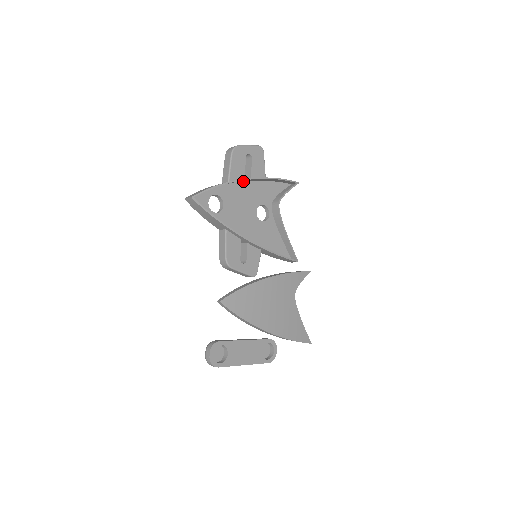
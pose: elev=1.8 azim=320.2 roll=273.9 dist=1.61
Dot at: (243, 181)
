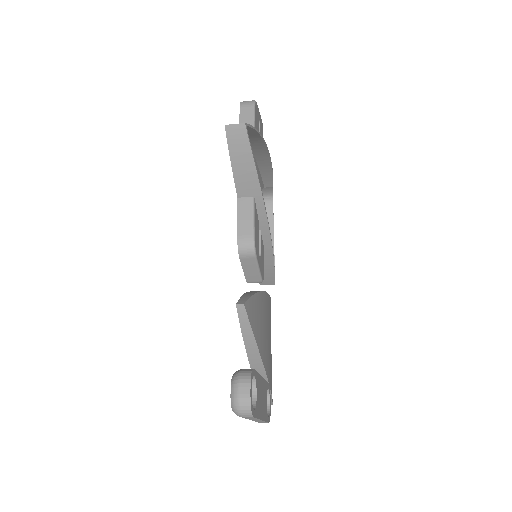
Dot at: occluded
